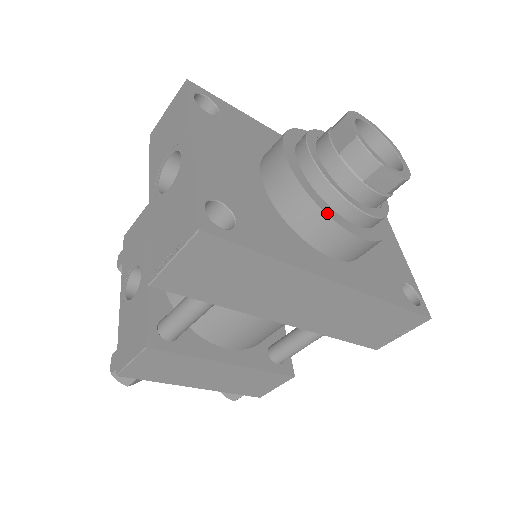
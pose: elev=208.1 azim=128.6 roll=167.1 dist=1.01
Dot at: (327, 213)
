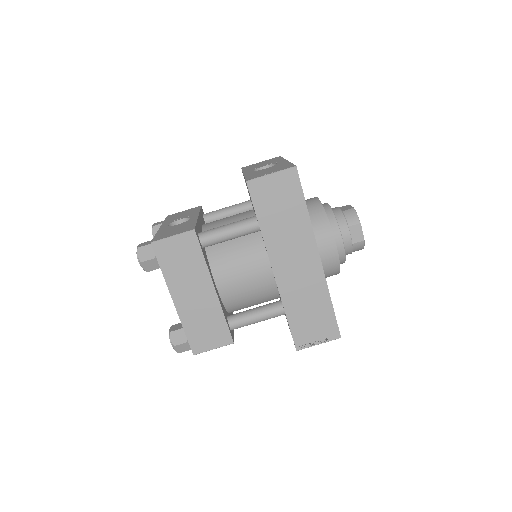
Dot at: occluded
